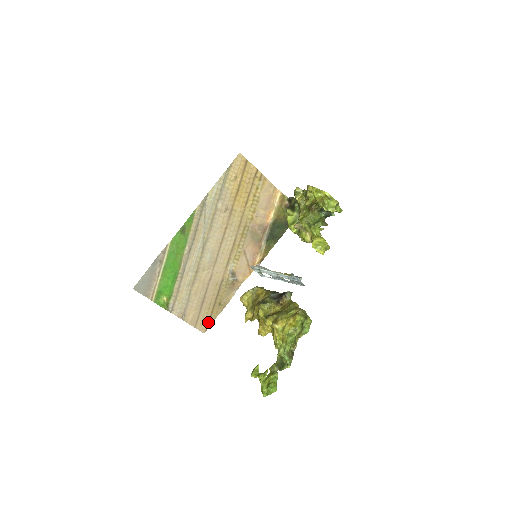
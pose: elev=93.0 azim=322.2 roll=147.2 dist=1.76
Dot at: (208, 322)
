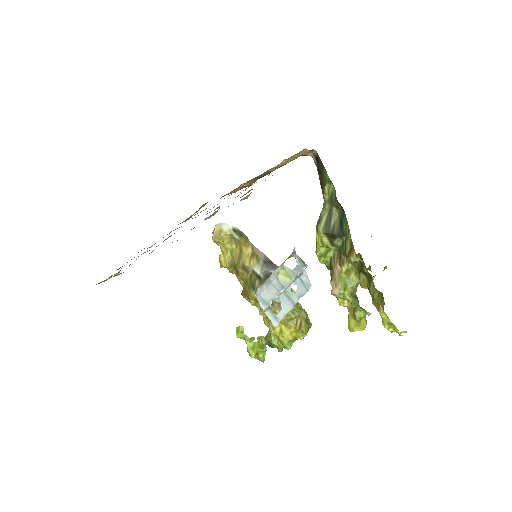
Dot at: occluded
